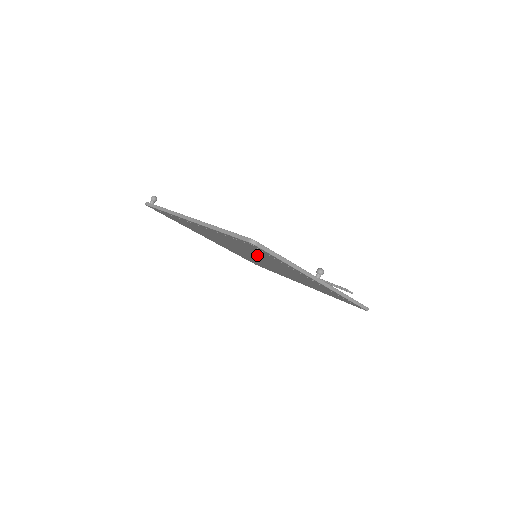
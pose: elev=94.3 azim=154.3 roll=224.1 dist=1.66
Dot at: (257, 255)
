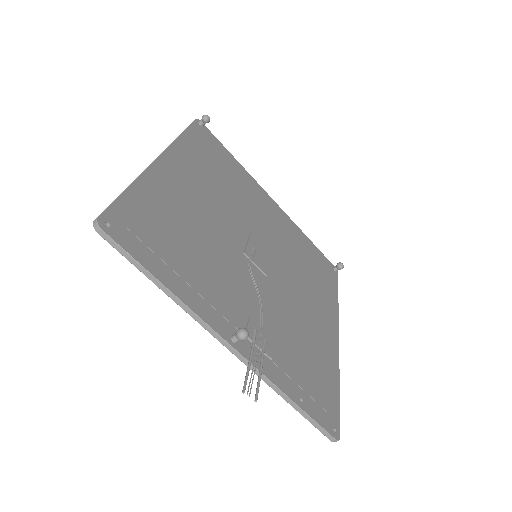
Dot at: occluded
